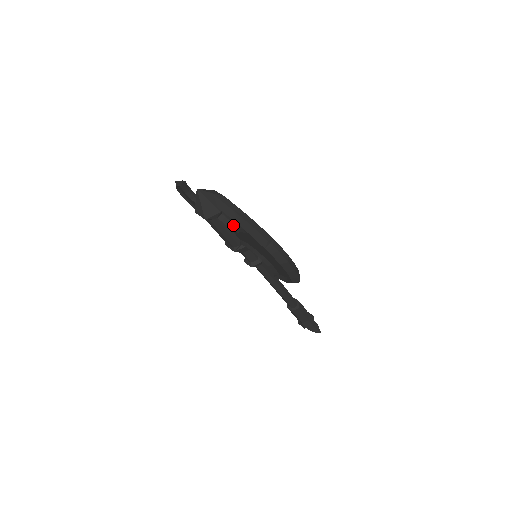
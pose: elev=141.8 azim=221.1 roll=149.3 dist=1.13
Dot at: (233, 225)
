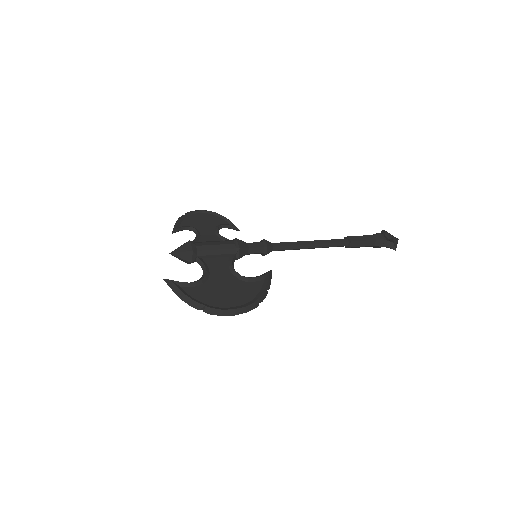
Dot at: (203, 270)
